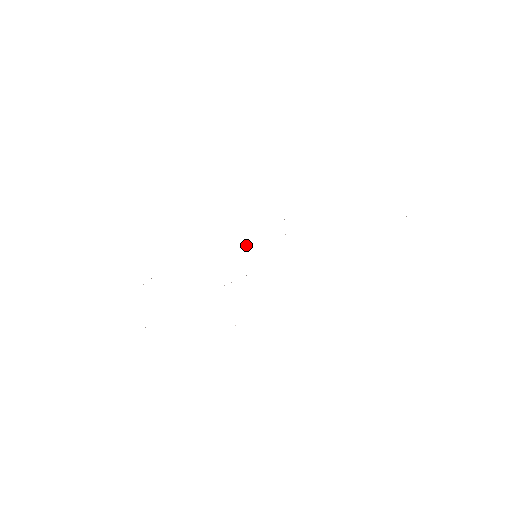
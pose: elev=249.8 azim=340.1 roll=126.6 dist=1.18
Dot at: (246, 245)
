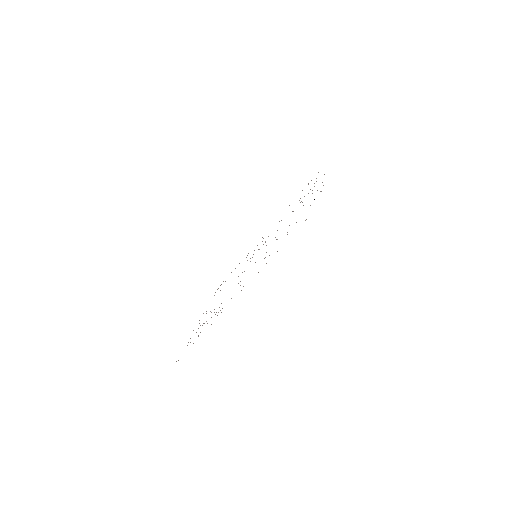
Dot at: occluded
